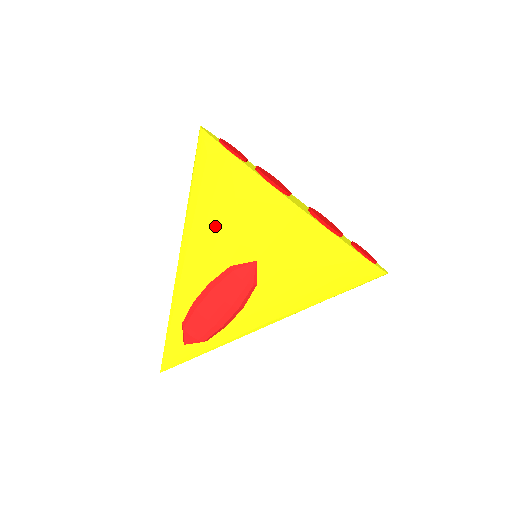
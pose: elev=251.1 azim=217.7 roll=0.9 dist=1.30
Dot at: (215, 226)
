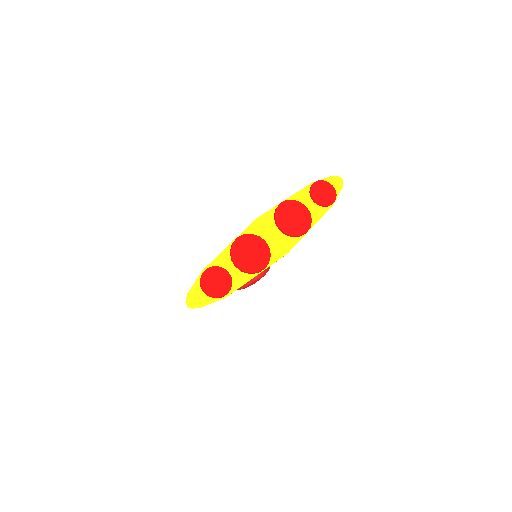
Dot at: occluded
